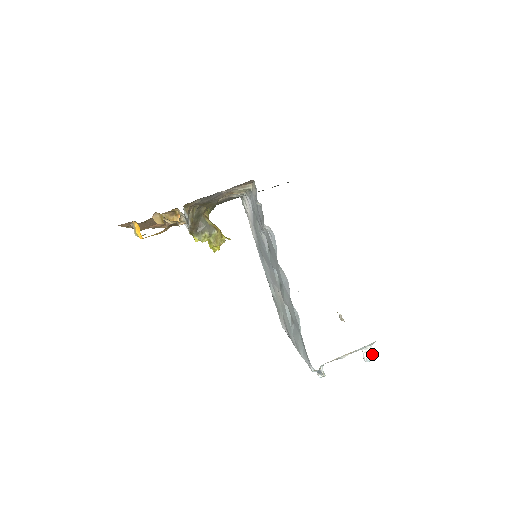
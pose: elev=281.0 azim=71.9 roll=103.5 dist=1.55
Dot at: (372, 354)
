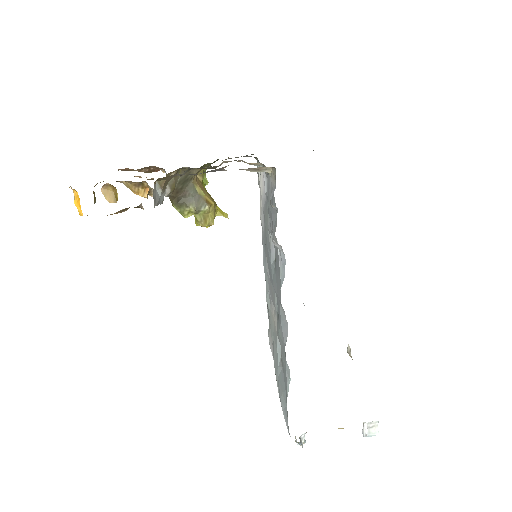
Dot at: (375, 430)
